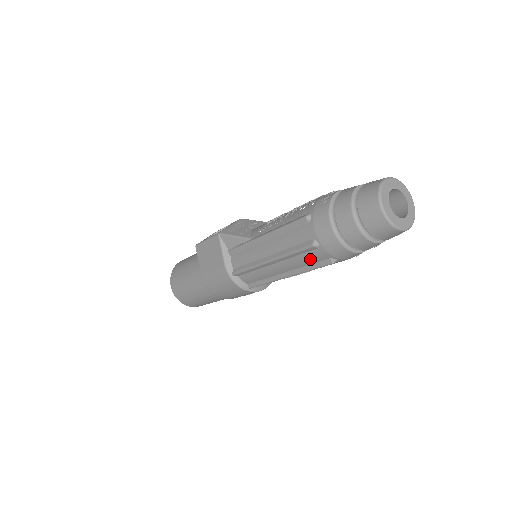
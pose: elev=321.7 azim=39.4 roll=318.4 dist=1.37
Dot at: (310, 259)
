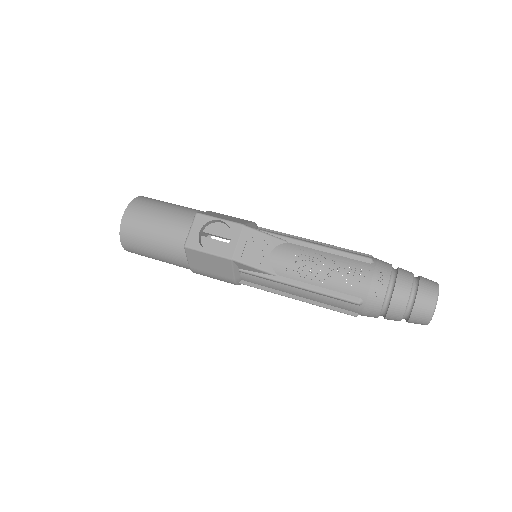
Dot at: occluded
